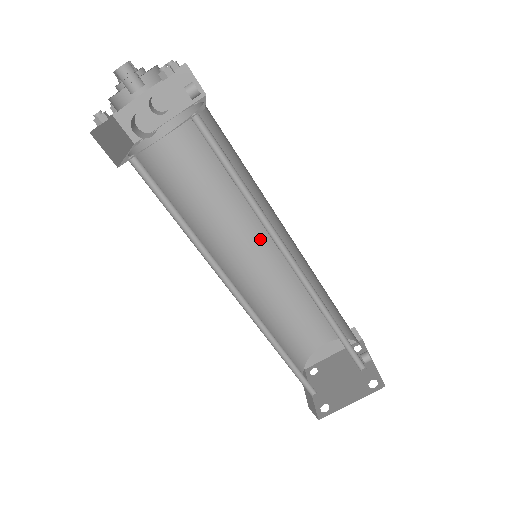
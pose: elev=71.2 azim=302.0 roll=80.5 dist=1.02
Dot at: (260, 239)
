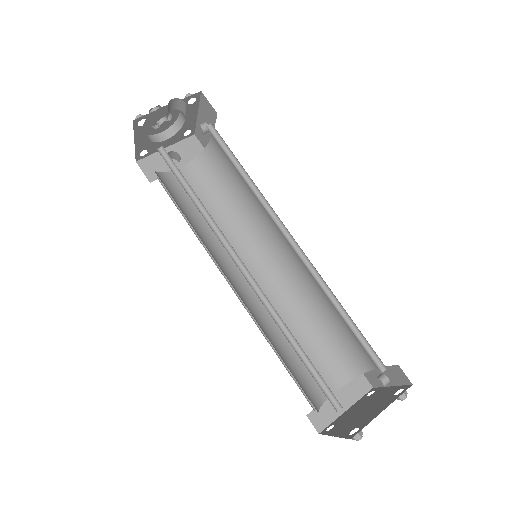
Dot at: (255, 266)
